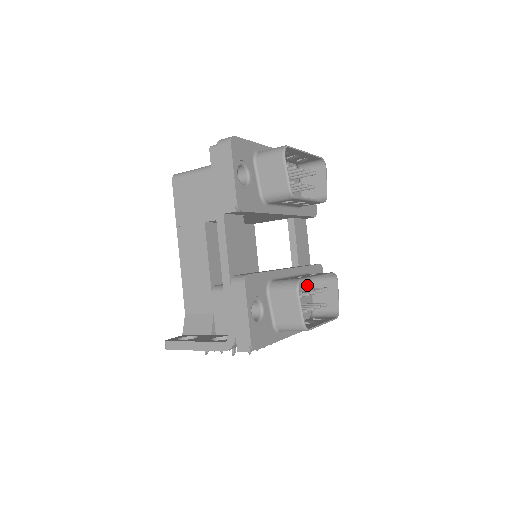
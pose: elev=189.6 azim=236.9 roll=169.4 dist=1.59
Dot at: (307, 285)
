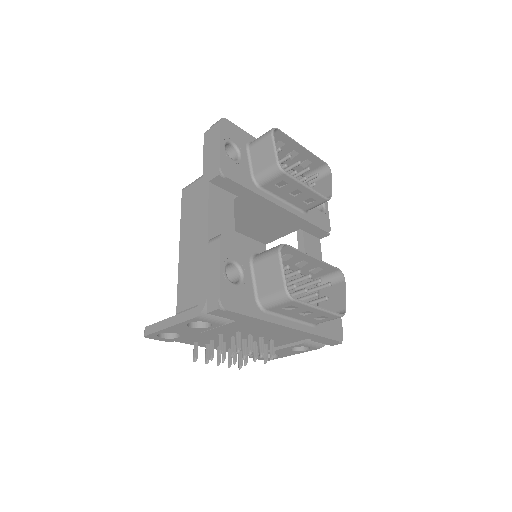
Dot at: occluded
